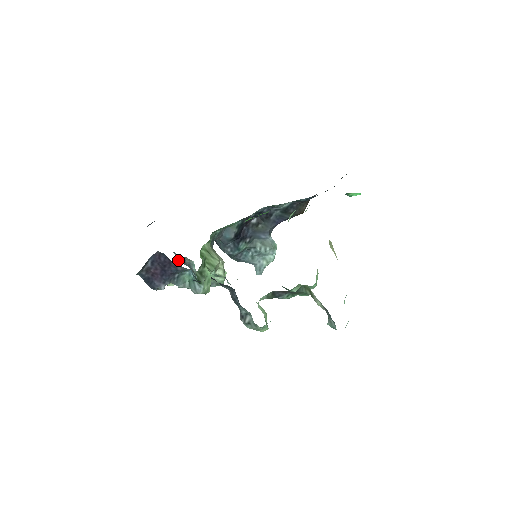
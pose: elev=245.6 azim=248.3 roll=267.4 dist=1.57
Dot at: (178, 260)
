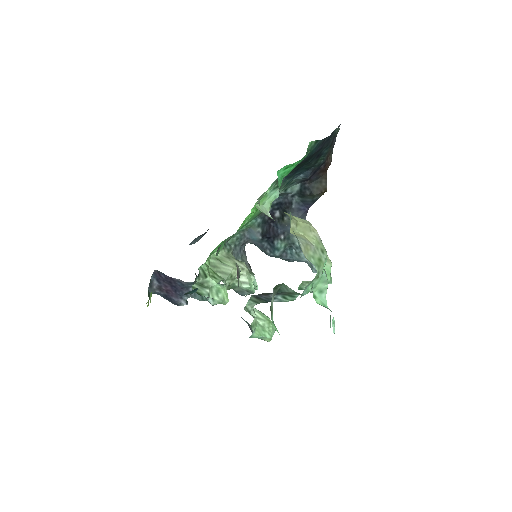
Dot at: occluded
